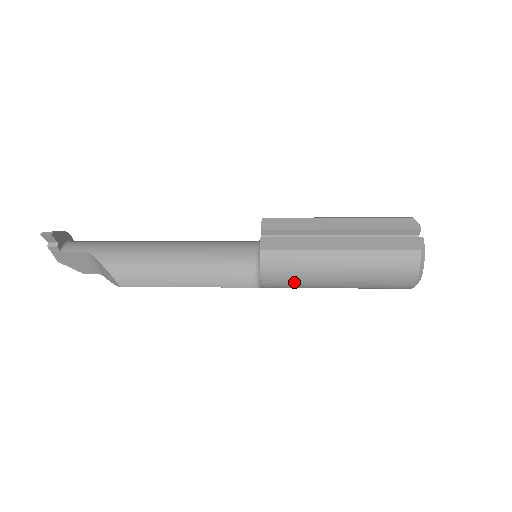
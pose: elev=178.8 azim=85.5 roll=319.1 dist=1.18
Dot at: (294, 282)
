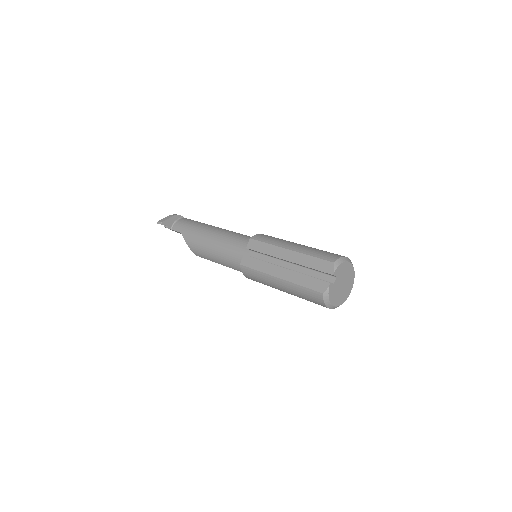
Dot at: occluded
